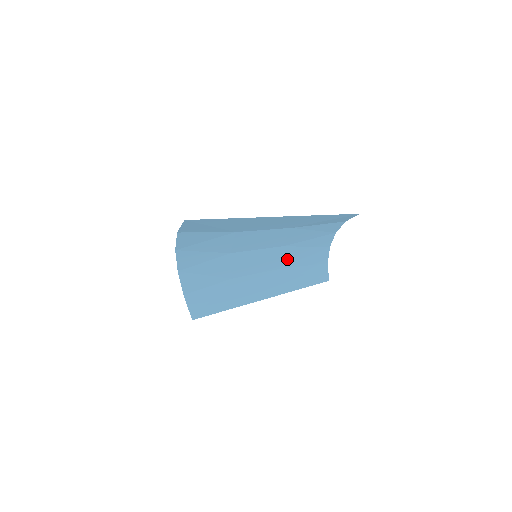
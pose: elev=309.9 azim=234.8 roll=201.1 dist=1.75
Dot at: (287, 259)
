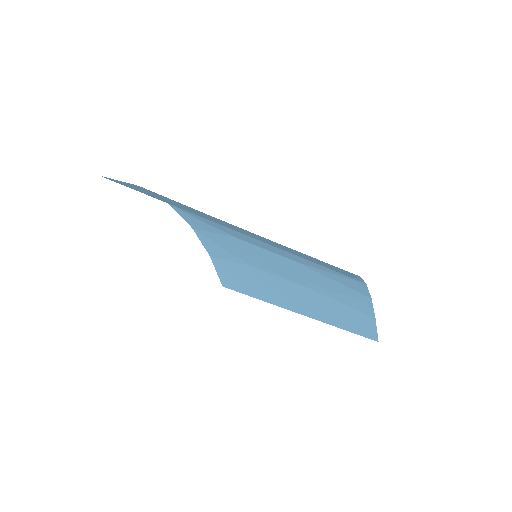
Dot at: (312, 281)
